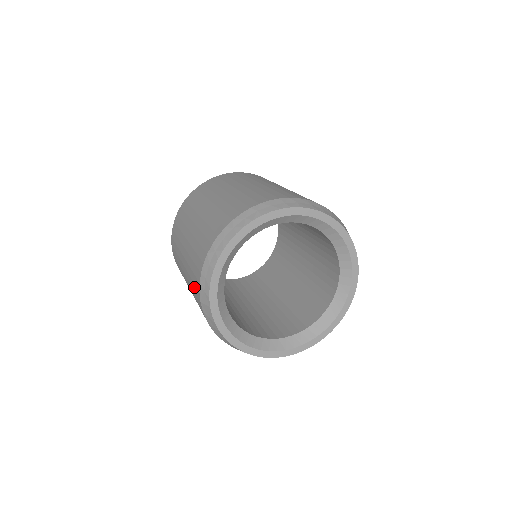
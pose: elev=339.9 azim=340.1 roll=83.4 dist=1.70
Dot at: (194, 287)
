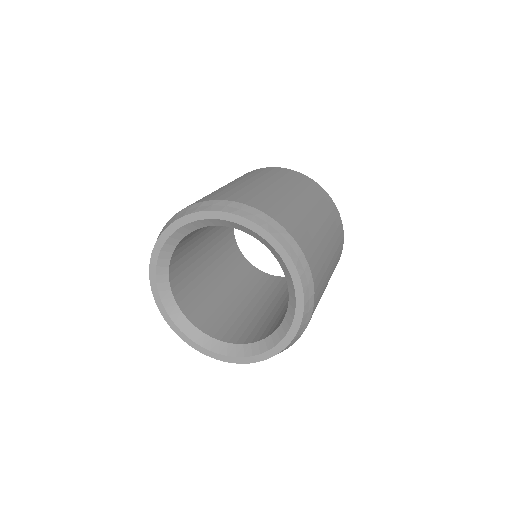
Dot at: occluded
